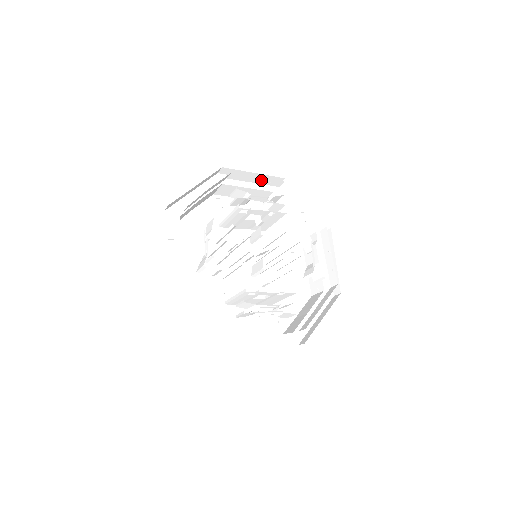
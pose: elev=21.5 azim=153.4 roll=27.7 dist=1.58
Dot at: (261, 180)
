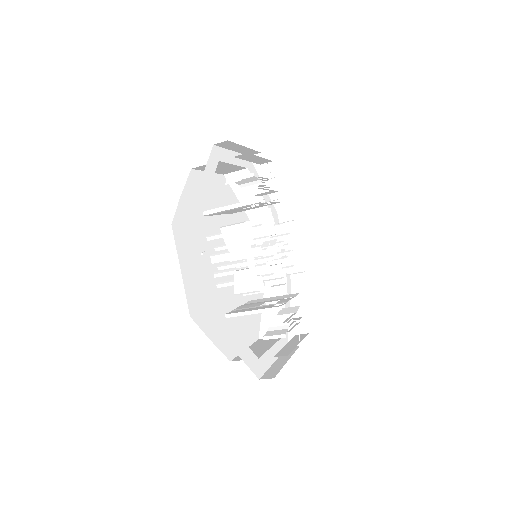
Dot at: occluded
